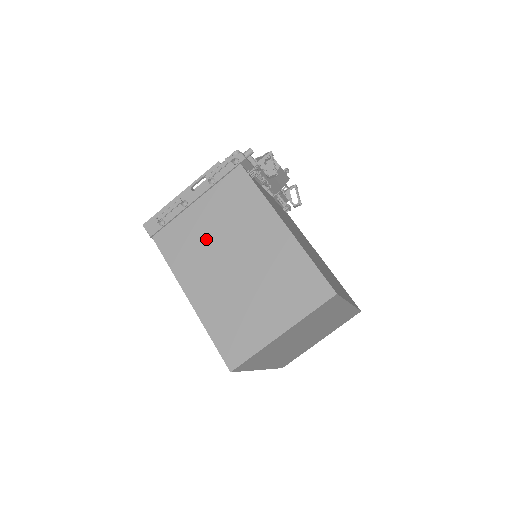
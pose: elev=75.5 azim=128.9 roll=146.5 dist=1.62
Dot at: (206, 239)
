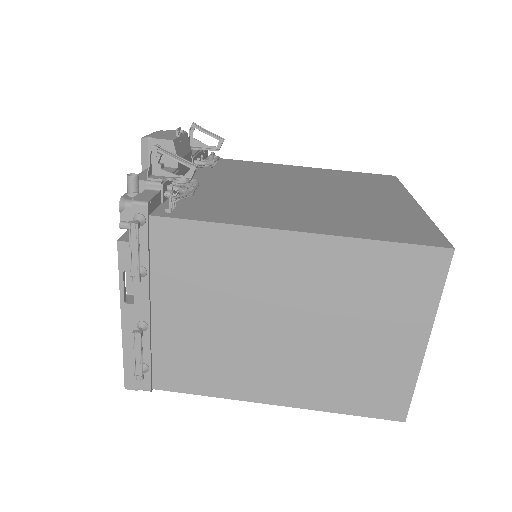
Dot at: (219, 336)
